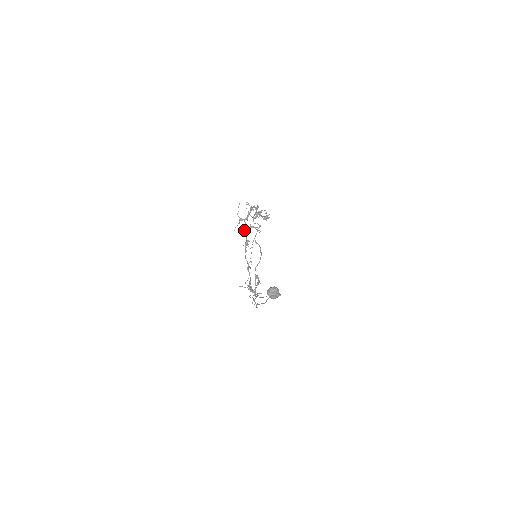
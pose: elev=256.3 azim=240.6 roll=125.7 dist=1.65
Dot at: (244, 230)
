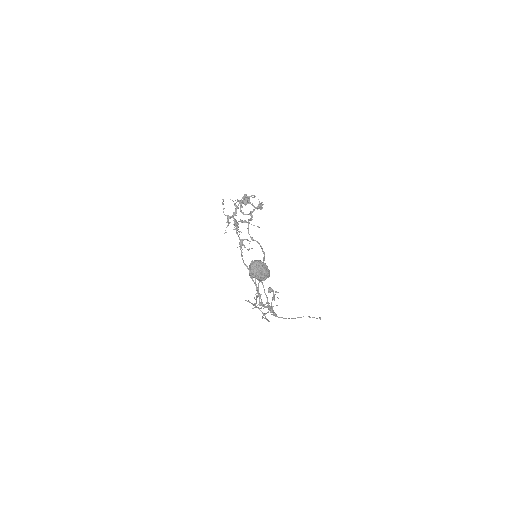
Dot at: occluded
